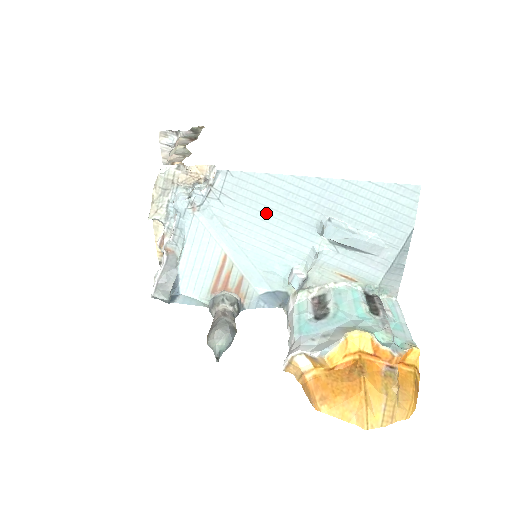
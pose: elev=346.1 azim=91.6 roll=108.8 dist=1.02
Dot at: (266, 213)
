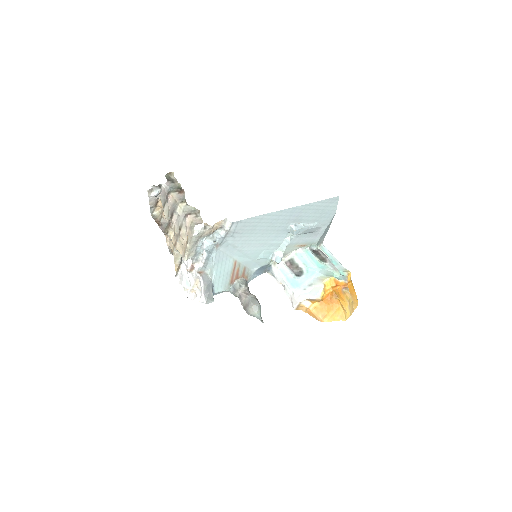
Dot at: (260, 233)
